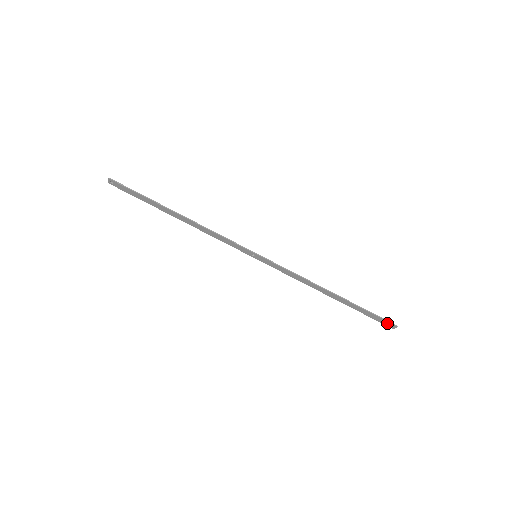
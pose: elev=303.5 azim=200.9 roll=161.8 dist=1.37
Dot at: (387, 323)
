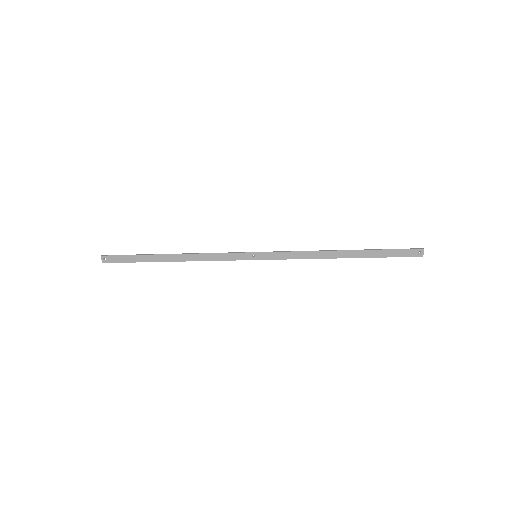
Dot at: (412, 252)
